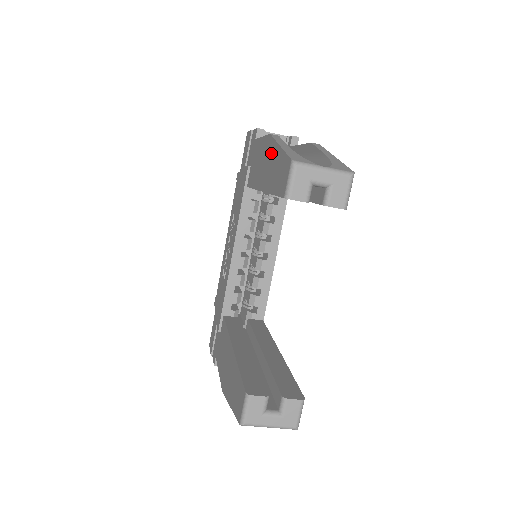
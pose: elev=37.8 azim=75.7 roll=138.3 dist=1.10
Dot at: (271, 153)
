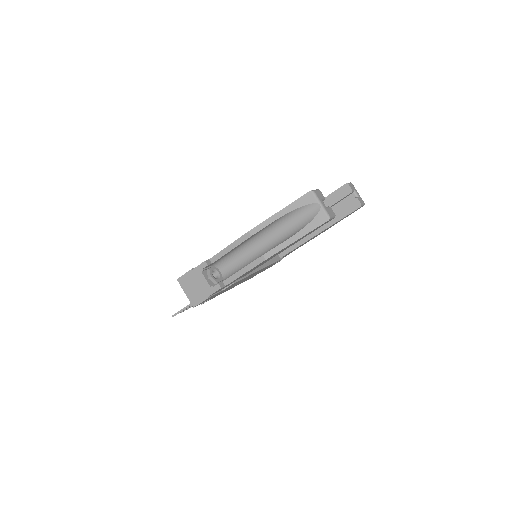
Dot at: occluded
